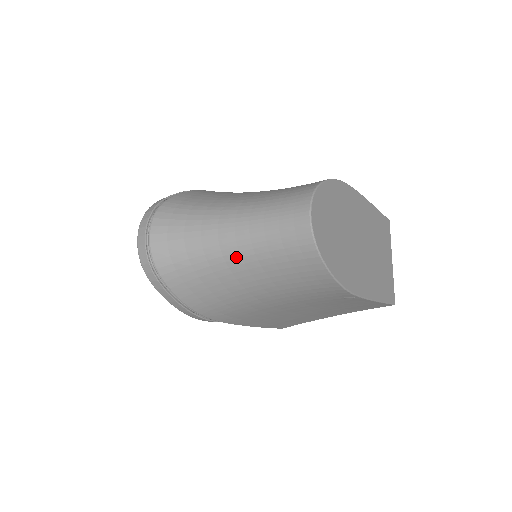
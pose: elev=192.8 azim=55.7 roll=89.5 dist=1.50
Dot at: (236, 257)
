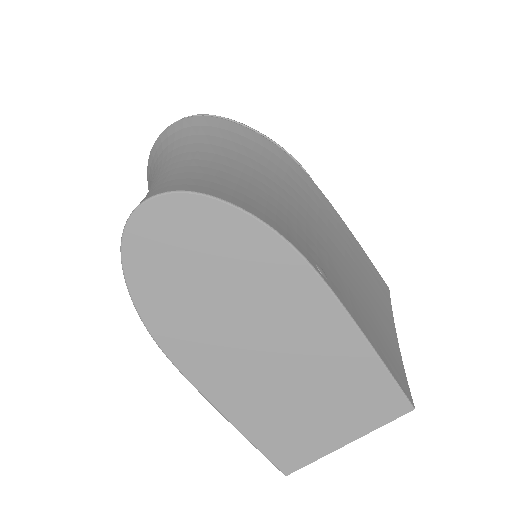
Dot at: occluded
